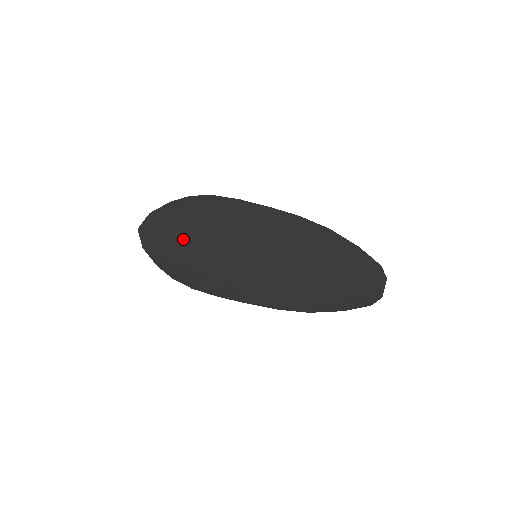
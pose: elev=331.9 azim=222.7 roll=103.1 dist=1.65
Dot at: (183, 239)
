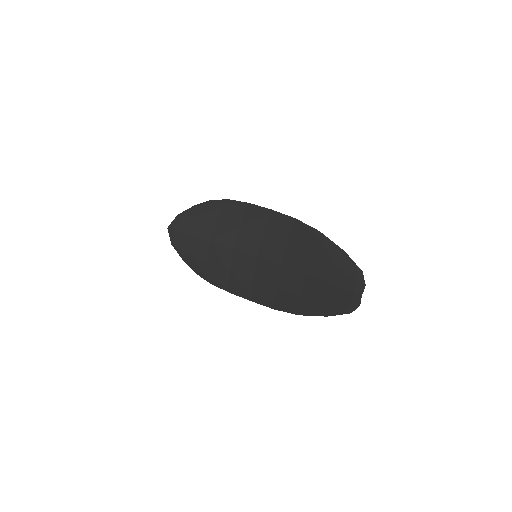
Dot at: (200, 238)
